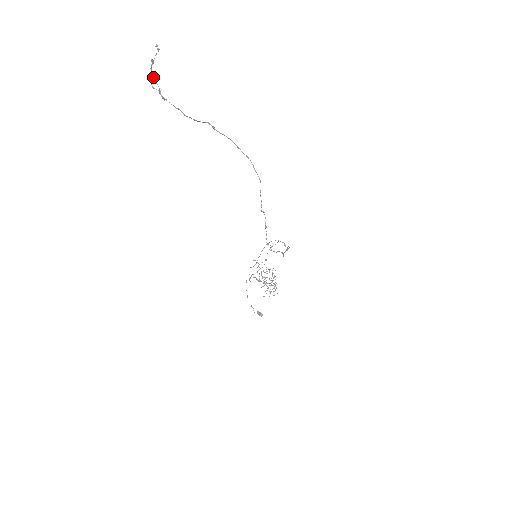
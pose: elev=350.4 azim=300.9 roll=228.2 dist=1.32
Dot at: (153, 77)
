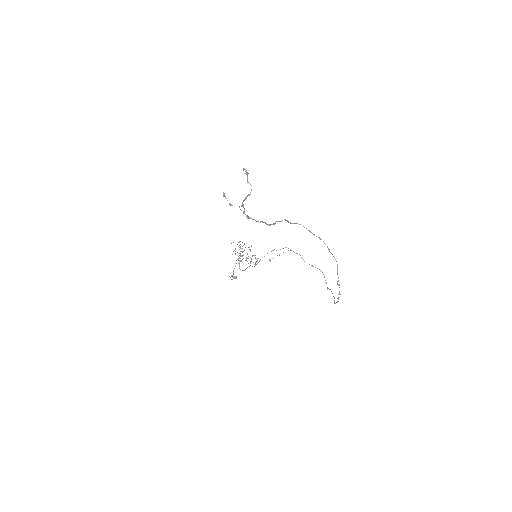
Dot at: (242, 204)
